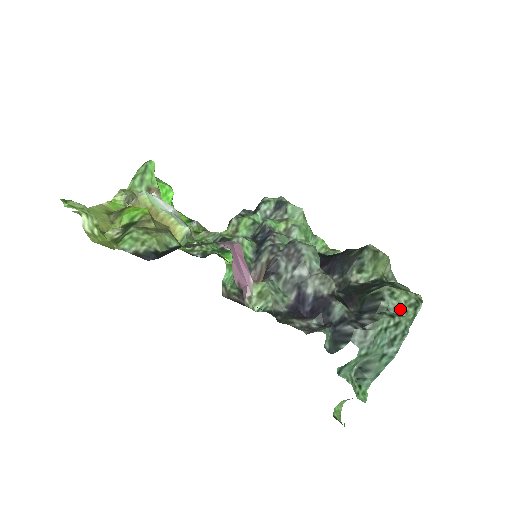
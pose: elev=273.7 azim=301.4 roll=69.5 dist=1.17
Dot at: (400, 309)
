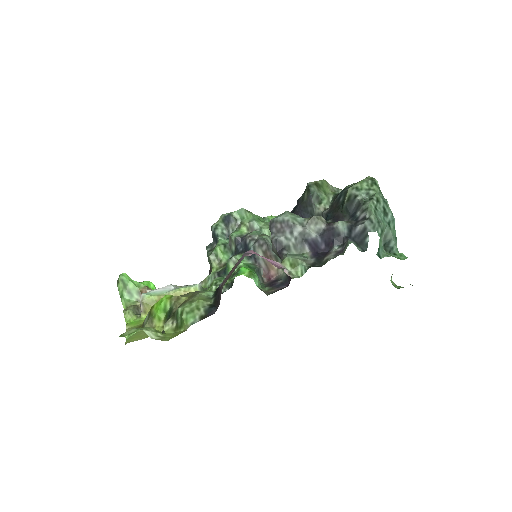
Dot at: (369, 192)
